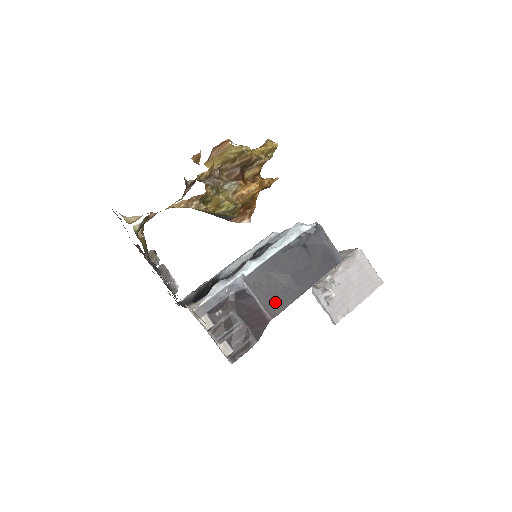
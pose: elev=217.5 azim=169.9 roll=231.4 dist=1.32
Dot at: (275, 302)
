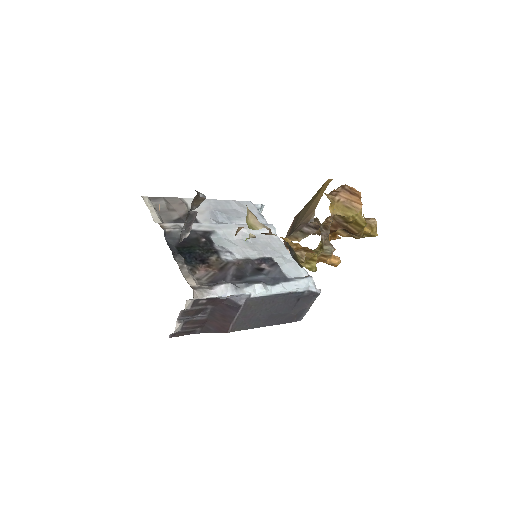
Dot at: (243, 323)
